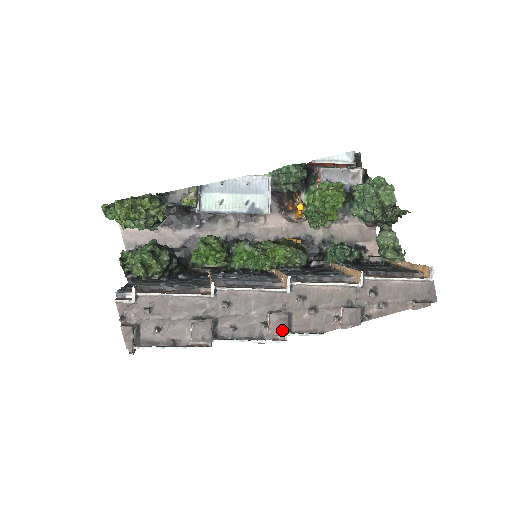
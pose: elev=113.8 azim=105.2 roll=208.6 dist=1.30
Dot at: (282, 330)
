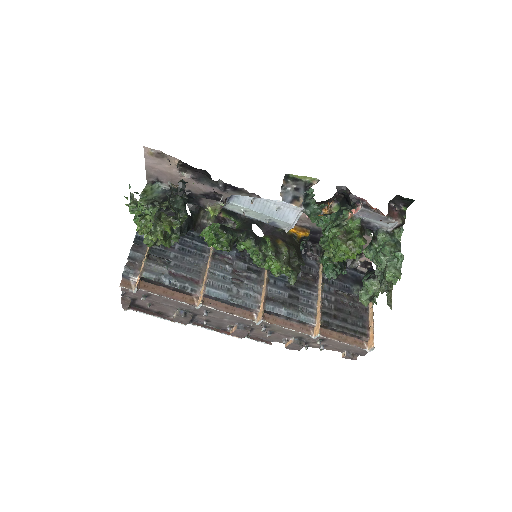
Dot at: (241, 336)
